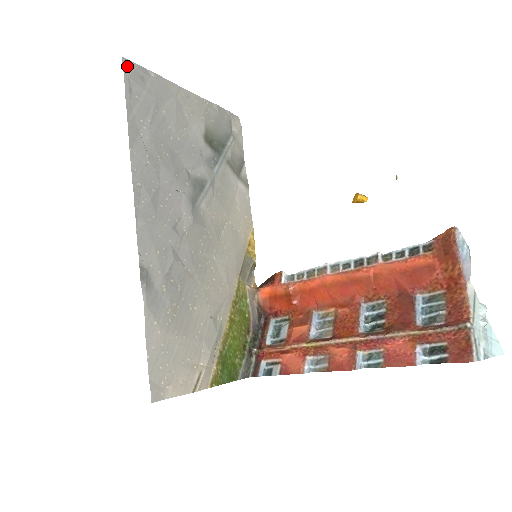
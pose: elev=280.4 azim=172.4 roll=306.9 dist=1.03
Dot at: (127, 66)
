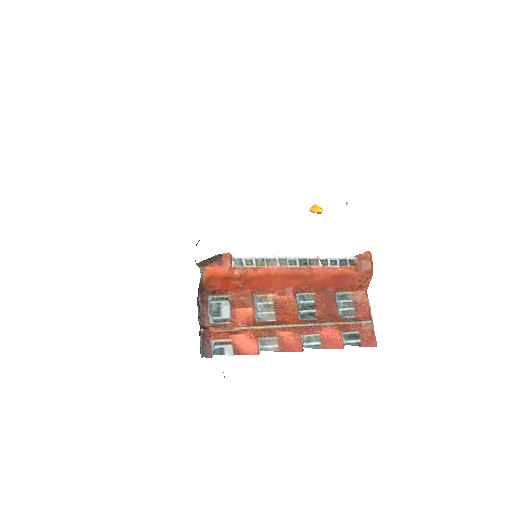
Dot at: occluded
